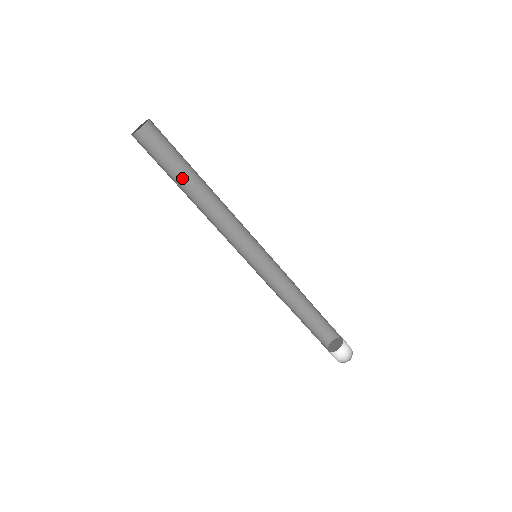
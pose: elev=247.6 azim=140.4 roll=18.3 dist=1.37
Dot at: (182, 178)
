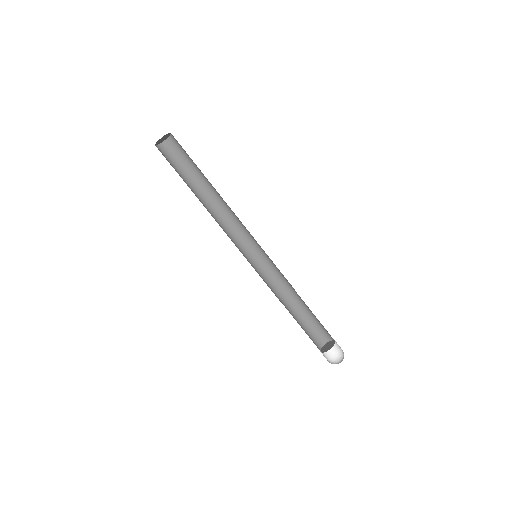
Dot at: (191, 187)
